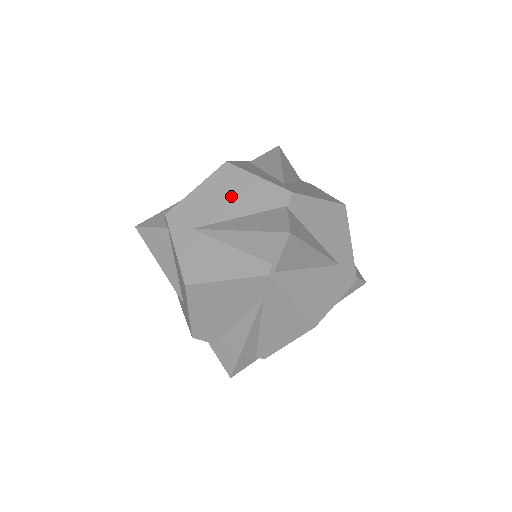
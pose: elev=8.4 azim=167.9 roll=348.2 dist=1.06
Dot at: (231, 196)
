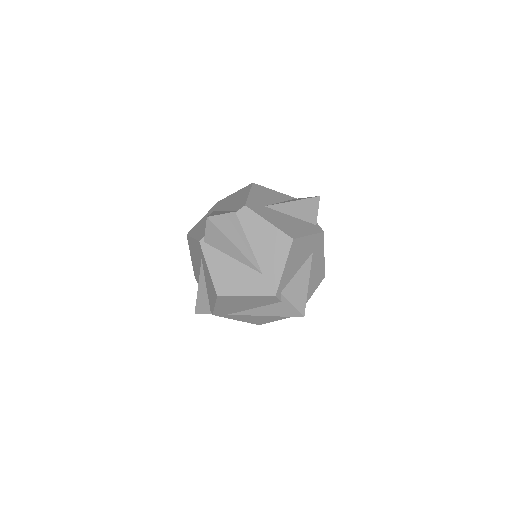
Dot at: (235, 200)
